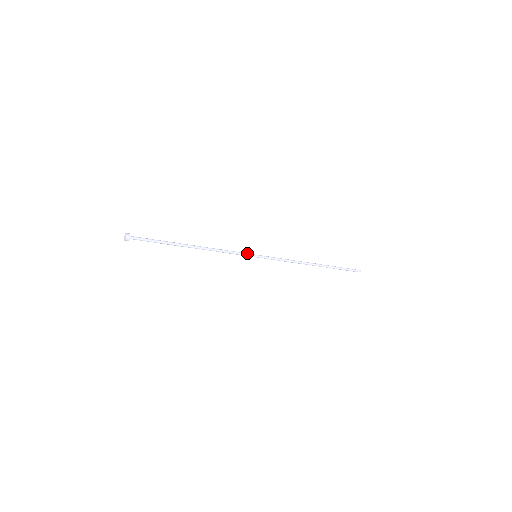
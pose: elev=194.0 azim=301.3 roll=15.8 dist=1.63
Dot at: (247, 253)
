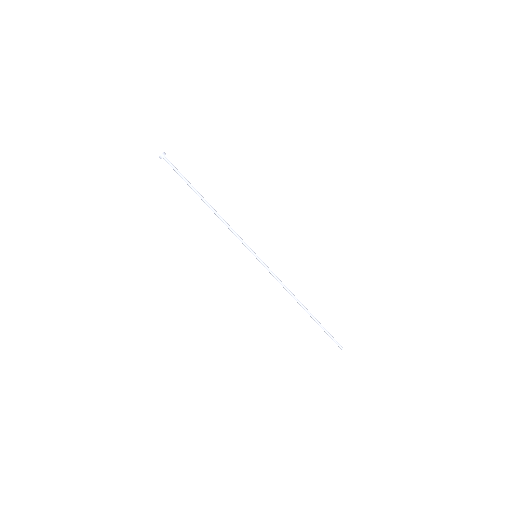
Dot at: (249, 247)
